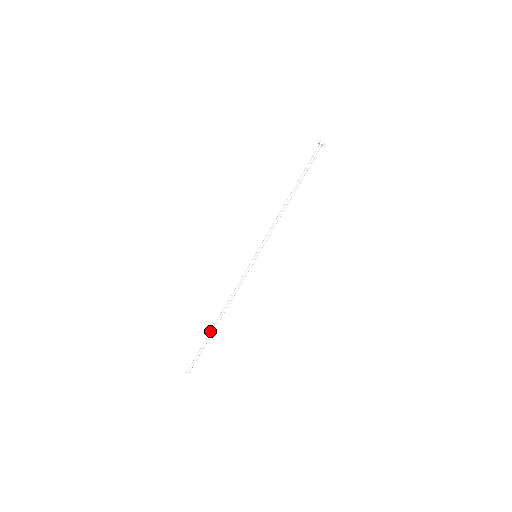
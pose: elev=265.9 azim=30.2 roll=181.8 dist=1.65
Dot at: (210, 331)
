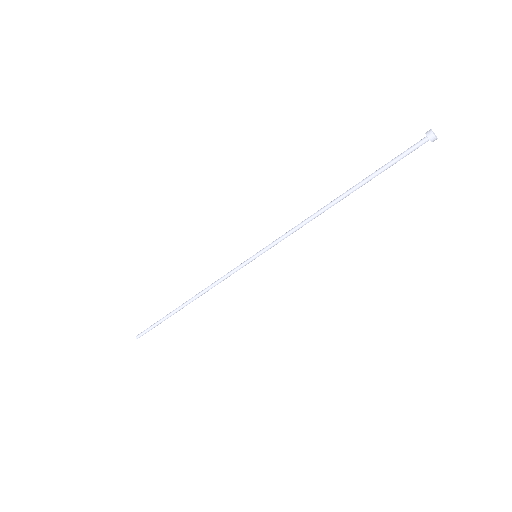
Dot at: (172, 312)
